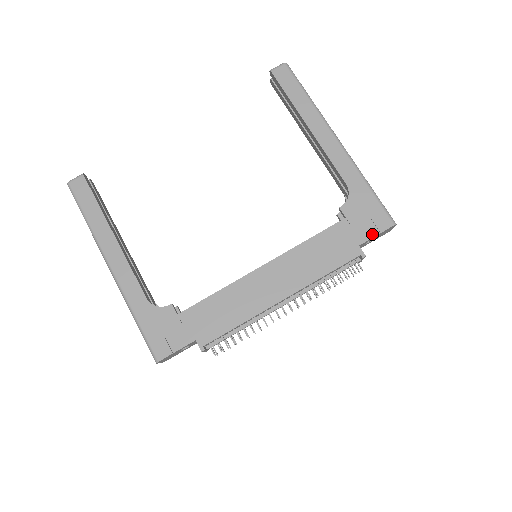
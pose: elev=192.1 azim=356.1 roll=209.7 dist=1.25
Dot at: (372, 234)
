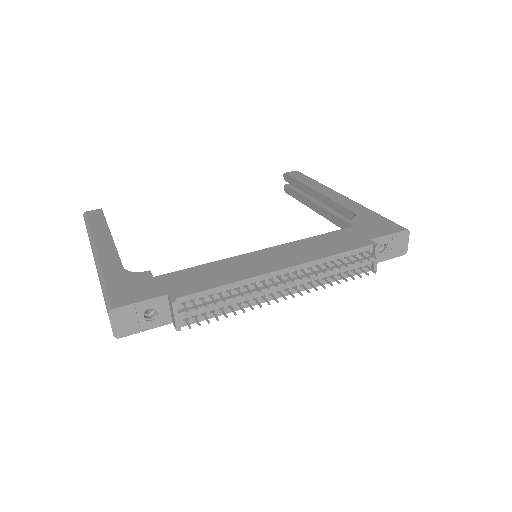
Dot at: (384, 234)
